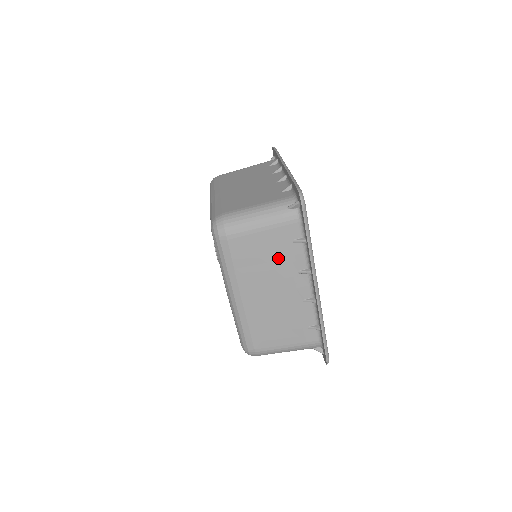
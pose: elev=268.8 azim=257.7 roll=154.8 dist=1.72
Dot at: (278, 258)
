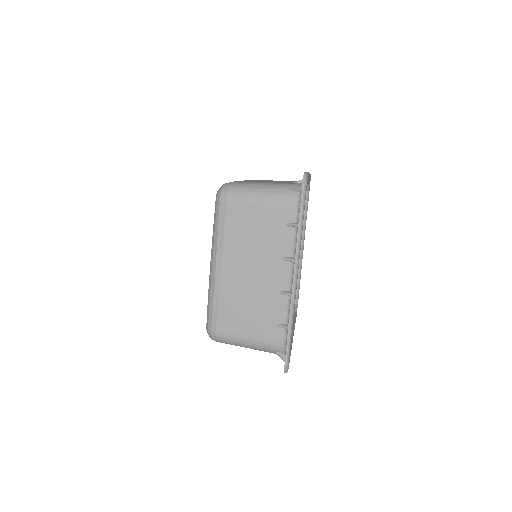
Dot at: occluded
